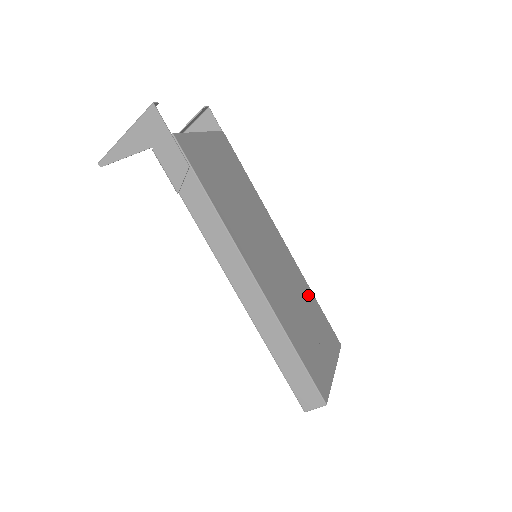
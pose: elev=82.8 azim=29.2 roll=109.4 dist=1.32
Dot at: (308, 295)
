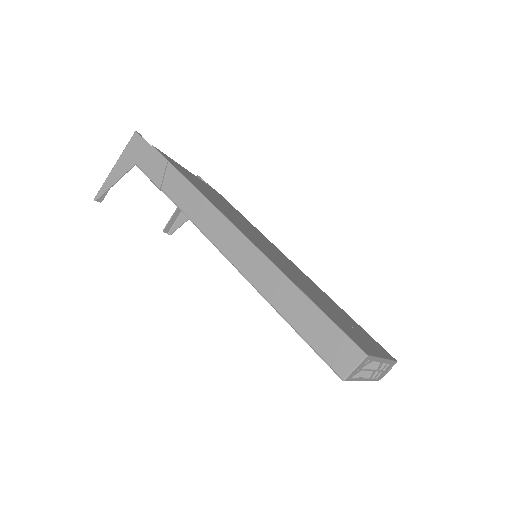
Dot at: (332, 302)
